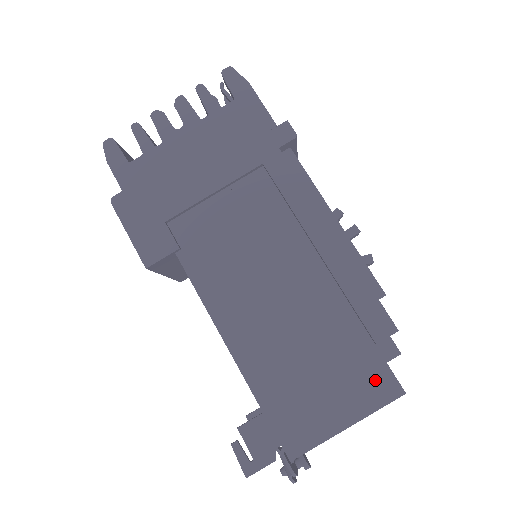
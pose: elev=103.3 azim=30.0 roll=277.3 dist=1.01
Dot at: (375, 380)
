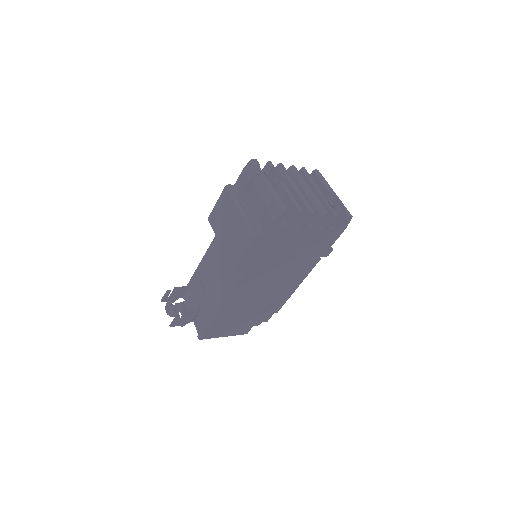
Dot at: (245, 329)
